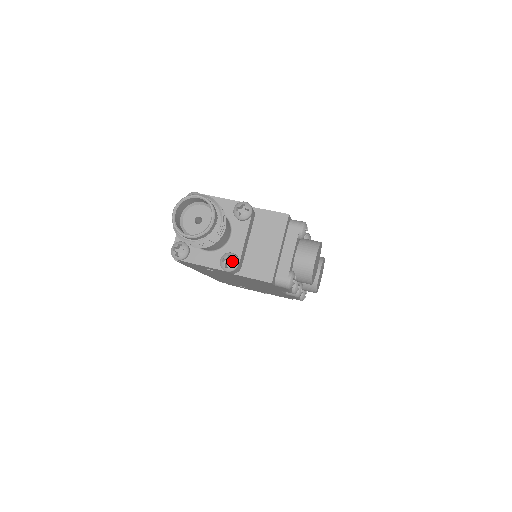
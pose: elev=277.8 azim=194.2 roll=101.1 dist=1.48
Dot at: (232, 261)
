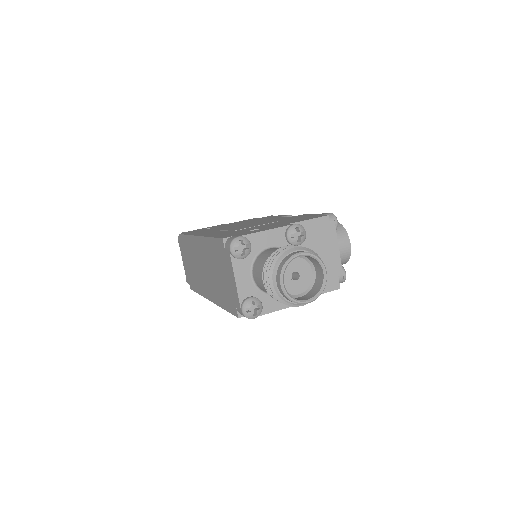
Dot at: occluded
